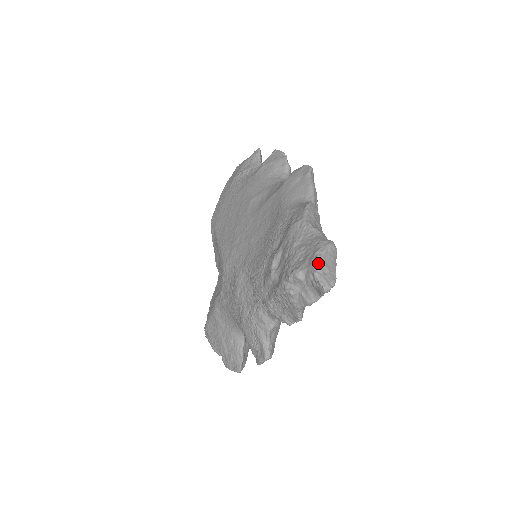
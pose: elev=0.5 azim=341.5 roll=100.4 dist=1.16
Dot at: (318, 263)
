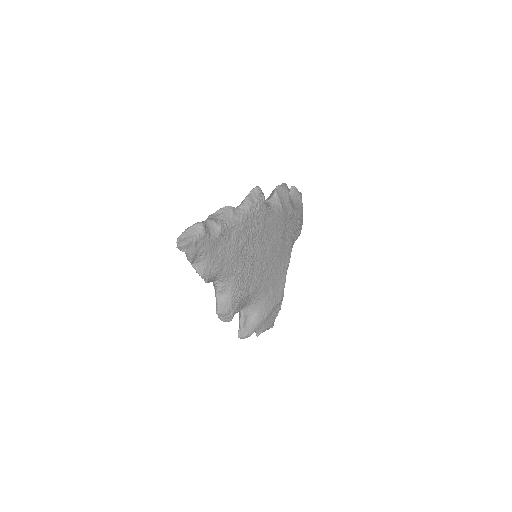
Dot at: (182, 233)
